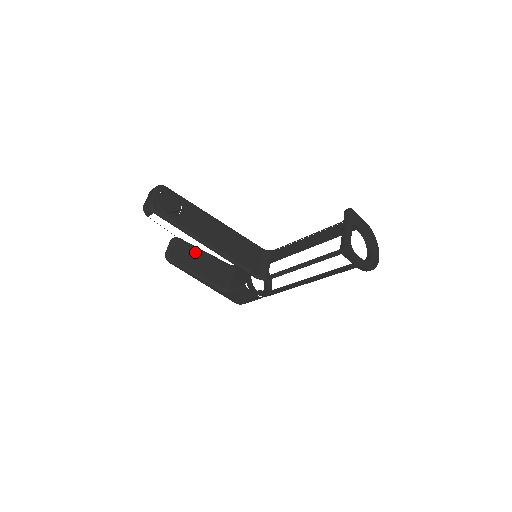
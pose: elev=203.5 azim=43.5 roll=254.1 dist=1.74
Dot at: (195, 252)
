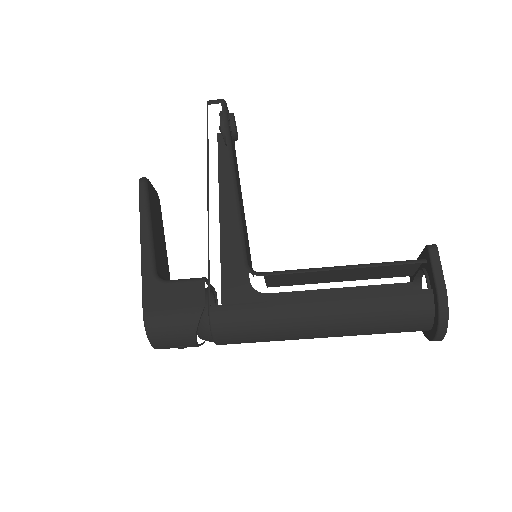
Dot at: (161, 225)
